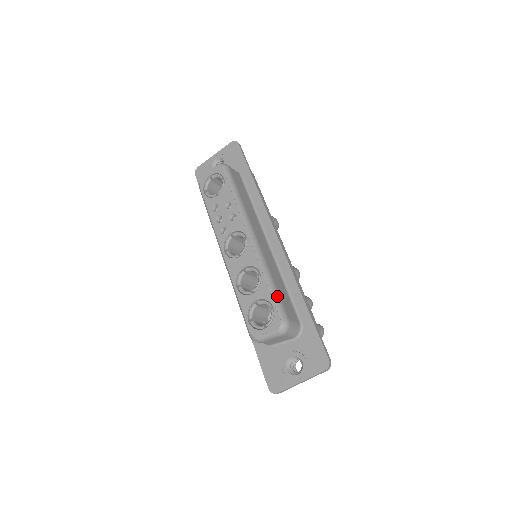
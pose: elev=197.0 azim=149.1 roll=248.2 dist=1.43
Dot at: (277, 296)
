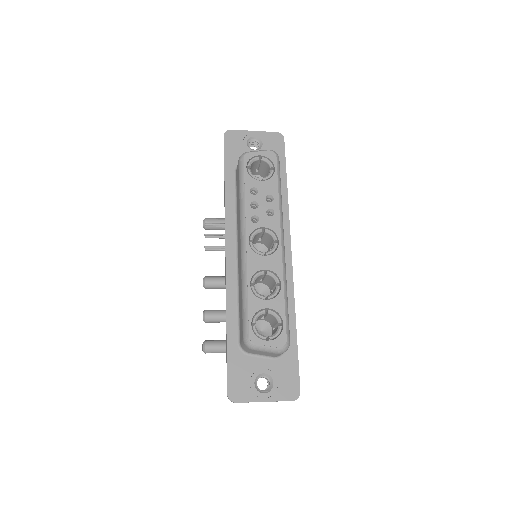
Dot at: (288, 314)
